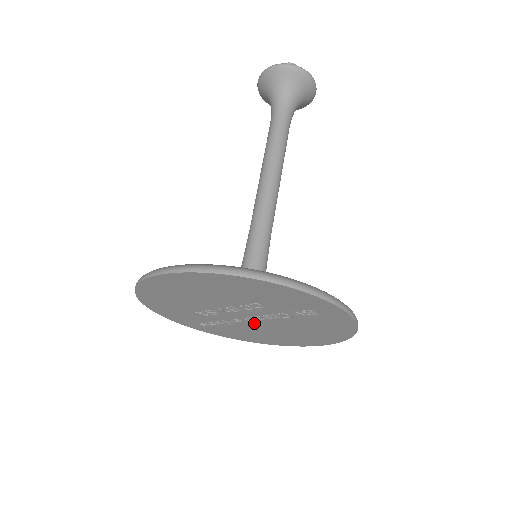
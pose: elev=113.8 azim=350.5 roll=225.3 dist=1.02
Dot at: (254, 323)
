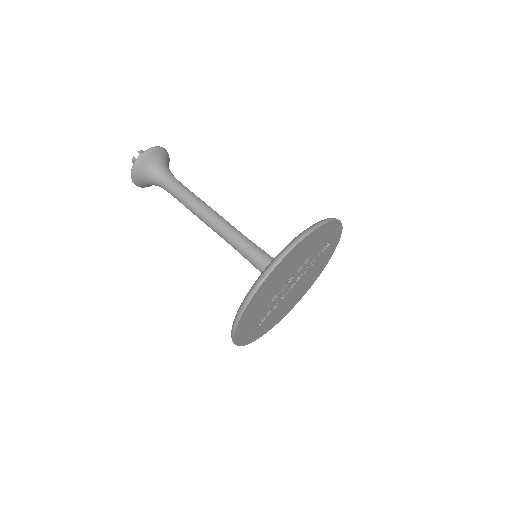
Dot at: (289, 292)
